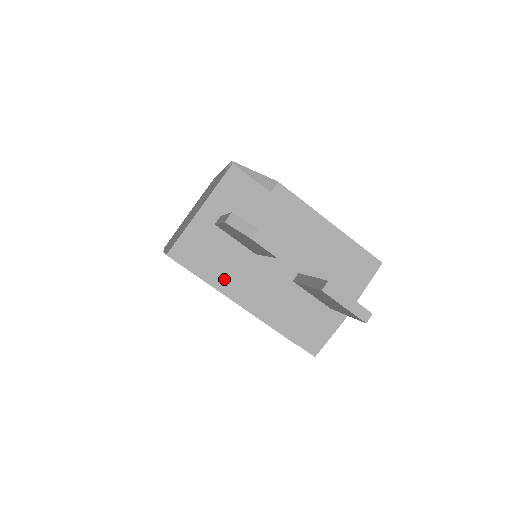
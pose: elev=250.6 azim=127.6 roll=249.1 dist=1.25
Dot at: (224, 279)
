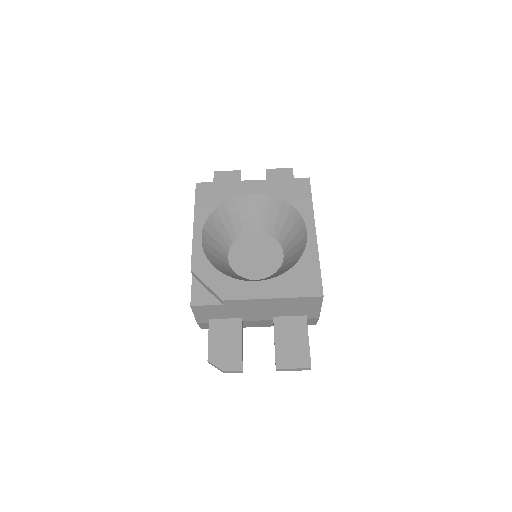
Dot at: occluded
